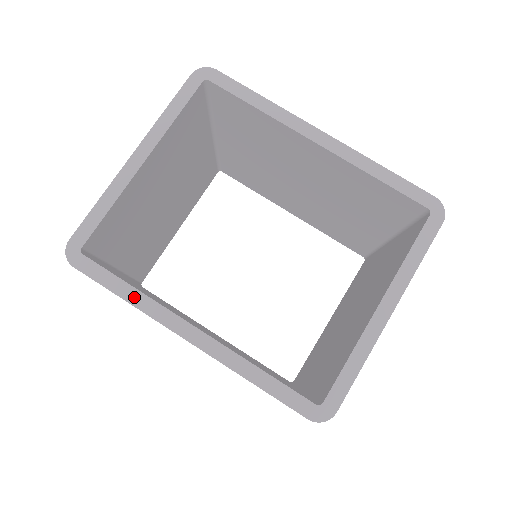
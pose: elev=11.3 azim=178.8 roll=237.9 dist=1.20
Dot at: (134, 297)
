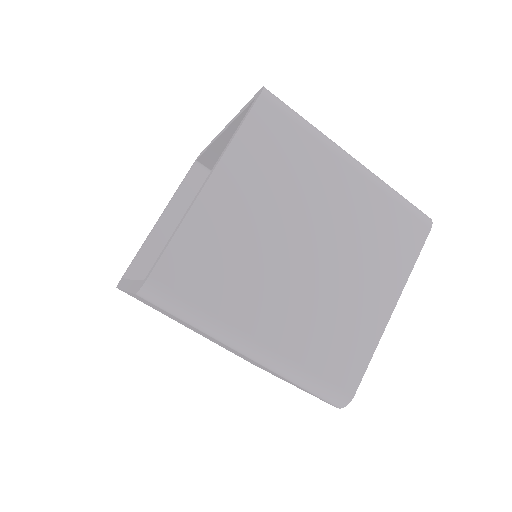
Dot at: (122, 284)
